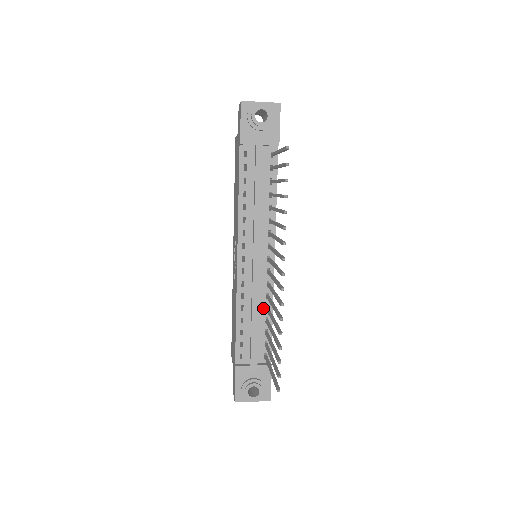
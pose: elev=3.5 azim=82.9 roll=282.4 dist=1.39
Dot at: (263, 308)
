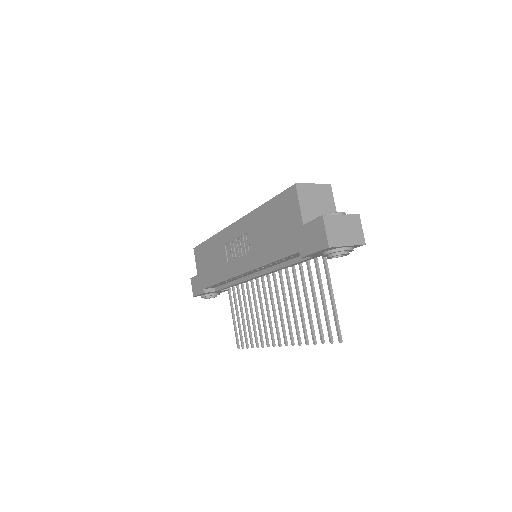
Dot at: occluded
